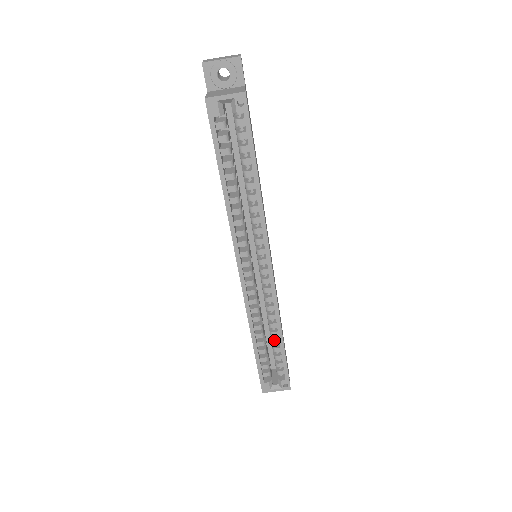
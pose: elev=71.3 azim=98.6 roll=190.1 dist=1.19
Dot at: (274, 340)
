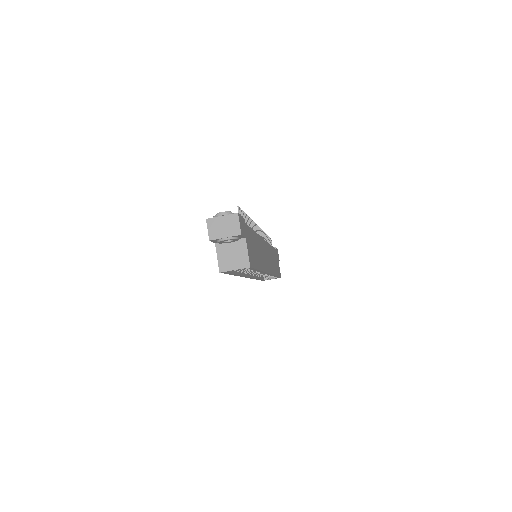
Dot at: occluded
